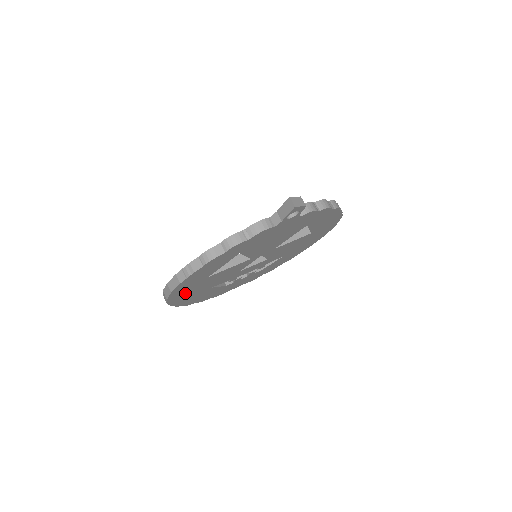
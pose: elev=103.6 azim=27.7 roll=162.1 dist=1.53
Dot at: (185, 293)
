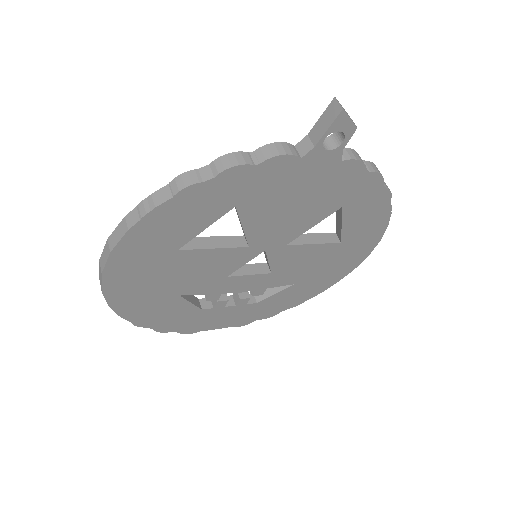
Dot at: (135, 278)
